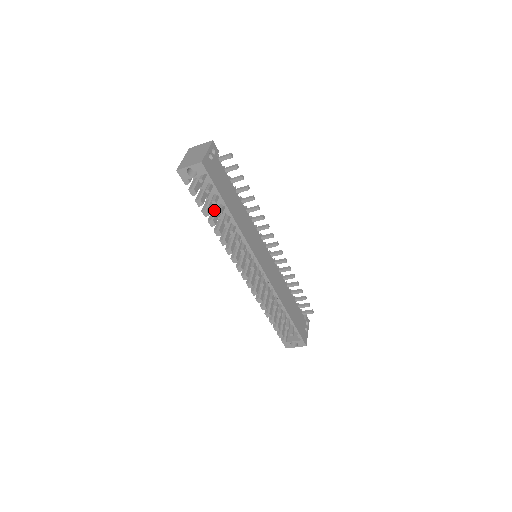
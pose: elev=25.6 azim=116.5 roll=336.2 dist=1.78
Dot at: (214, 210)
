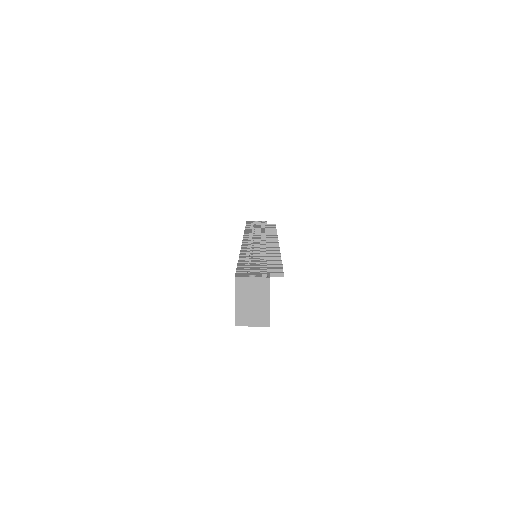
Dot at: occluded
